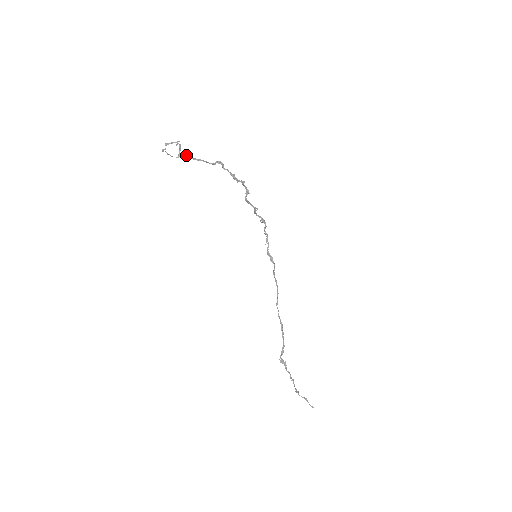
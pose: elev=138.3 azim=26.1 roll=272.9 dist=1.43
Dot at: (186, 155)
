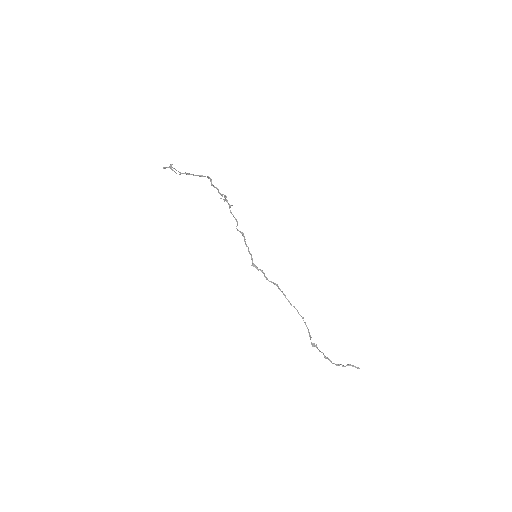
Dot at: (185, 172)
